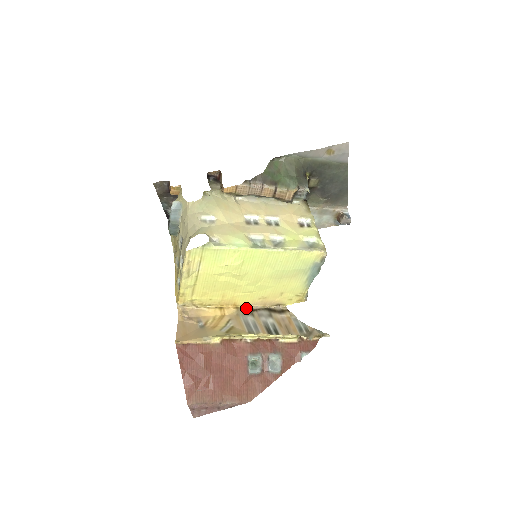
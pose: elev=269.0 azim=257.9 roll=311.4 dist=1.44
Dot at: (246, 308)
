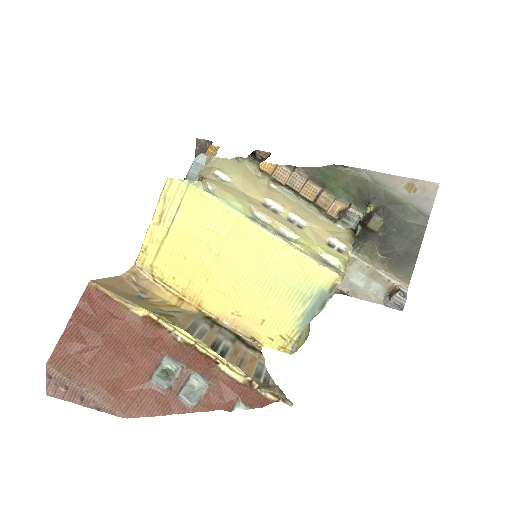
Dot at: (211, 317)
